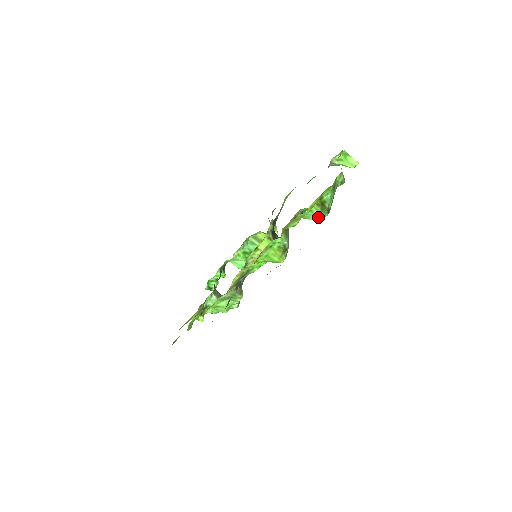
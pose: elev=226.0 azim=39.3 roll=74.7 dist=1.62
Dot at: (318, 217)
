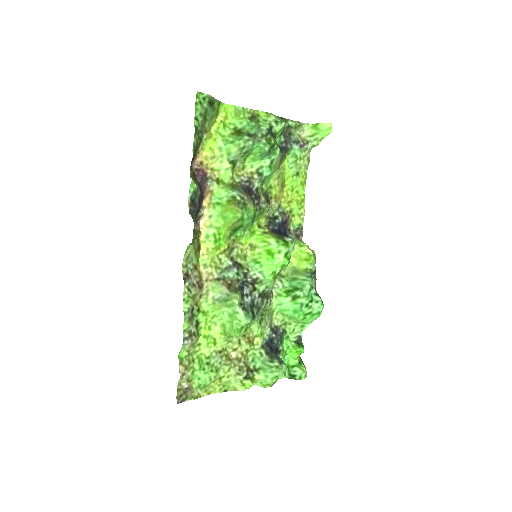
Dot at: (236, 142)
